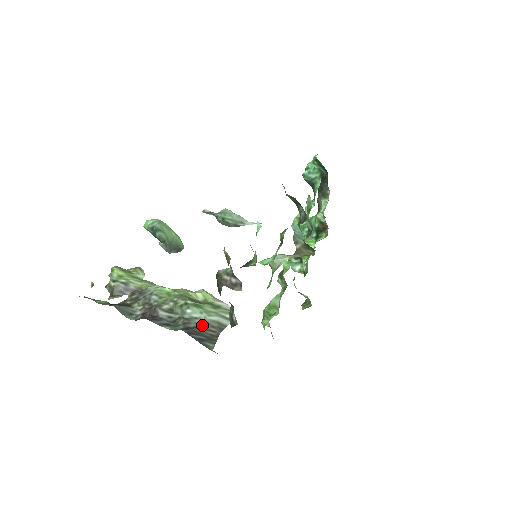
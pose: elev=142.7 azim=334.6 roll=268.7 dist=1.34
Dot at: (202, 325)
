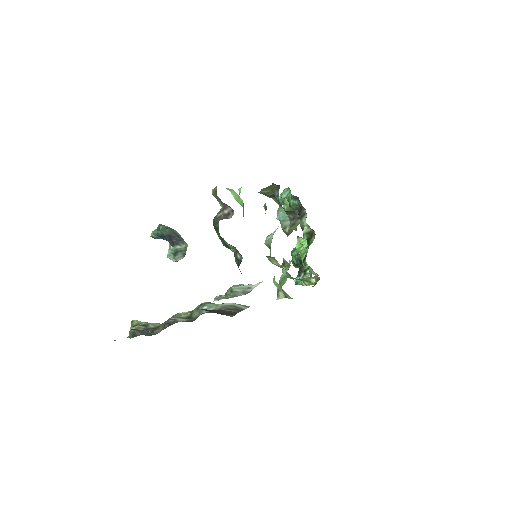
Dot at: occluded
